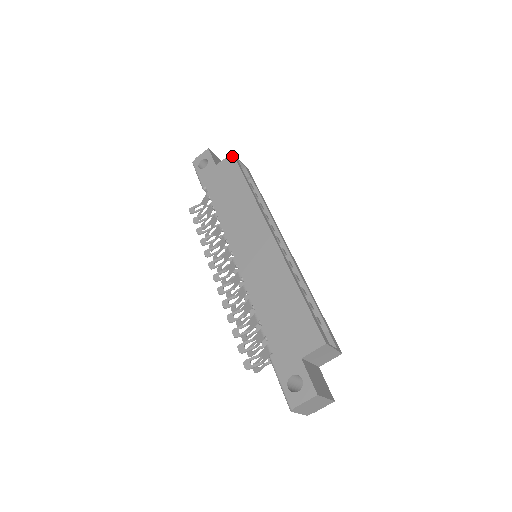
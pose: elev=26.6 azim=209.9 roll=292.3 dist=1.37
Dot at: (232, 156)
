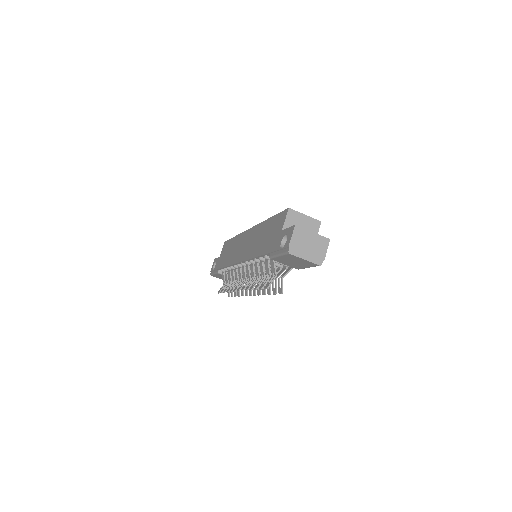
Dot at: (224, 243)
